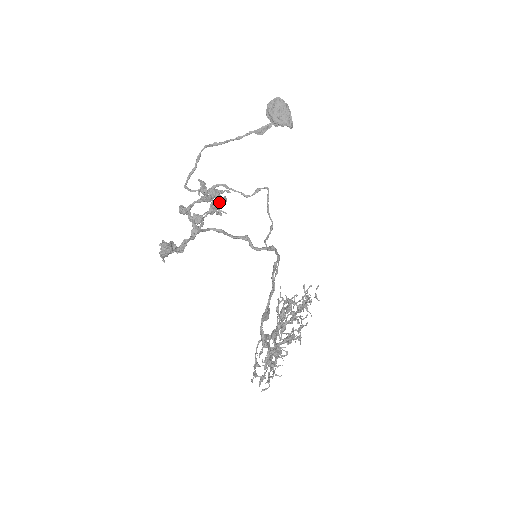
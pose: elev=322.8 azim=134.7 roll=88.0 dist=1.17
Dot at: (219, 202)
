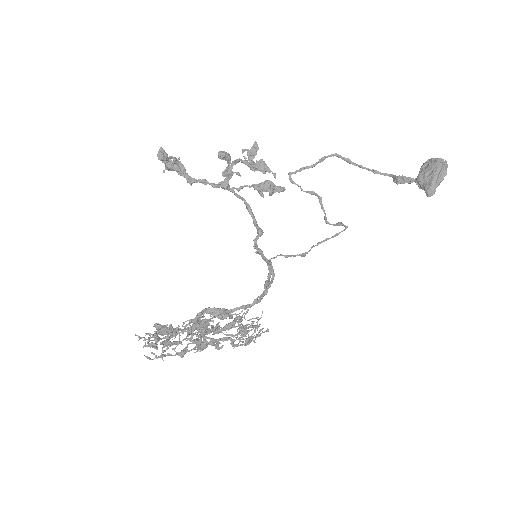
Dot at: (271, 185)
